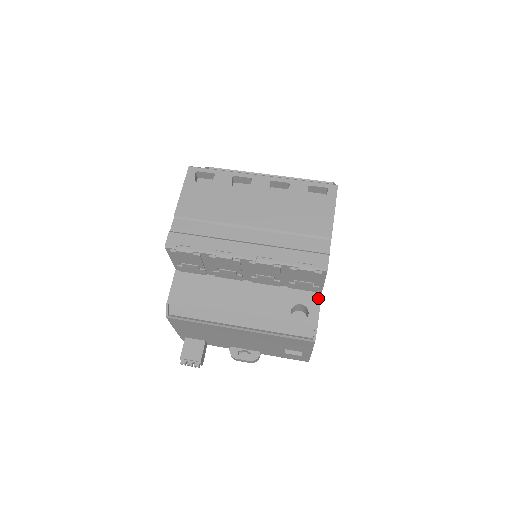
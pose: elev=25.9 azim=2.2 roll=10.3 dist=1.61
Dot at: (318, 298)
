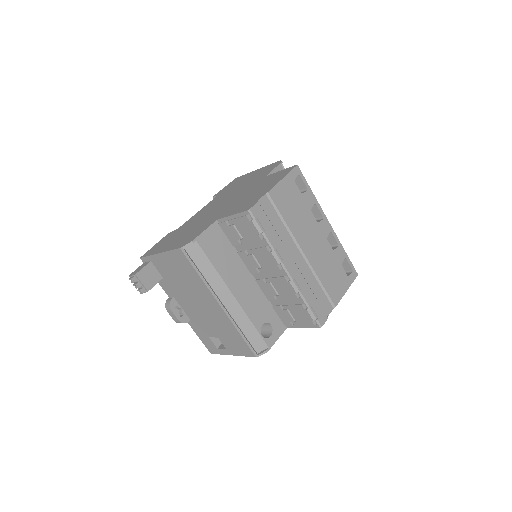
Dot at: (283, 330)
